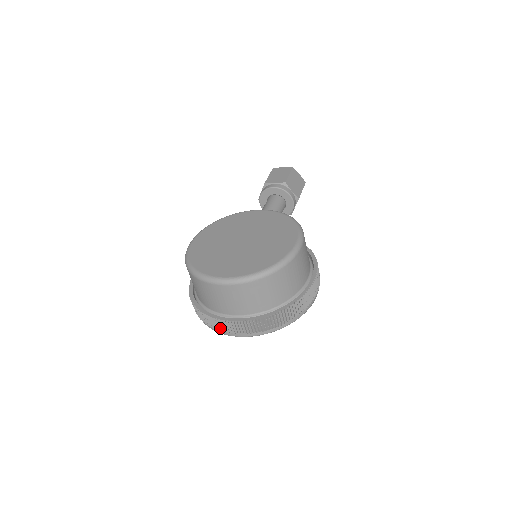
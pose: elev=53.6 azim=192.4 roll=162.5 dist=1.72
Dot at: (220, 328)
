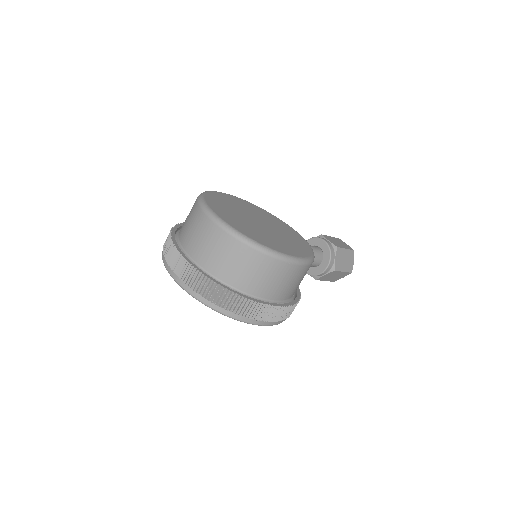
Dot at: (168, 257)
